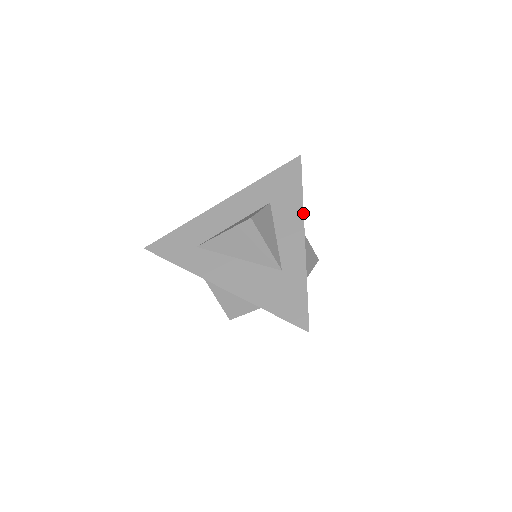
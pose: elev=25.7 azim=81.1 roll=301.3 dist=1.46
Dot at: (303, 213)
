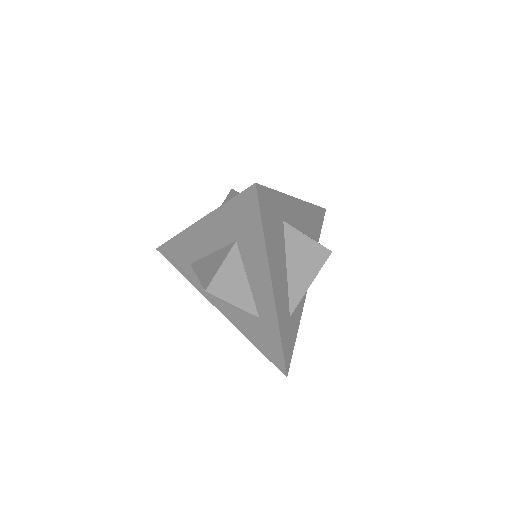
Dot at: (268, 267)
